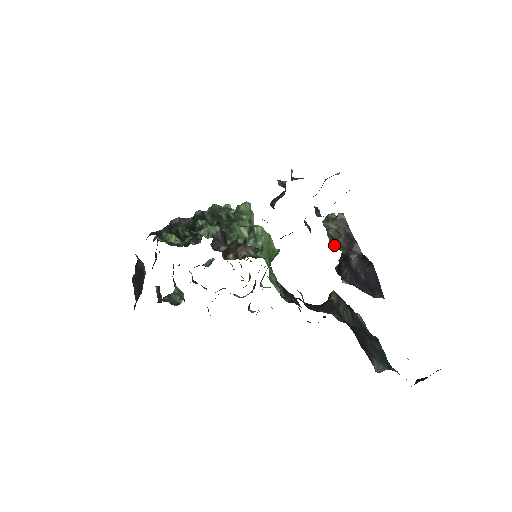
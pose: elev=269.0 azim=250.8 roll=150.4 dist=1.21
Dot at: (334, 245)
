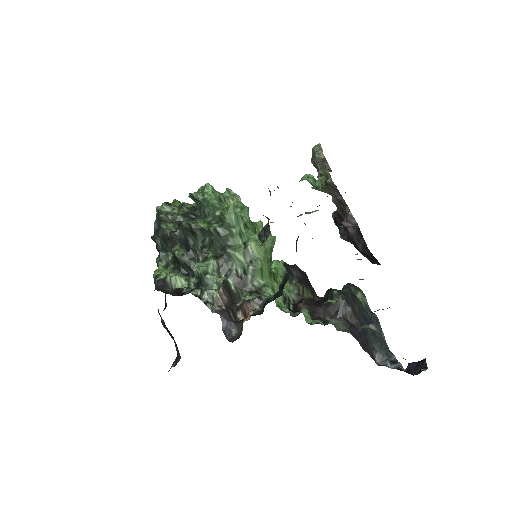
Dot at: occluded
